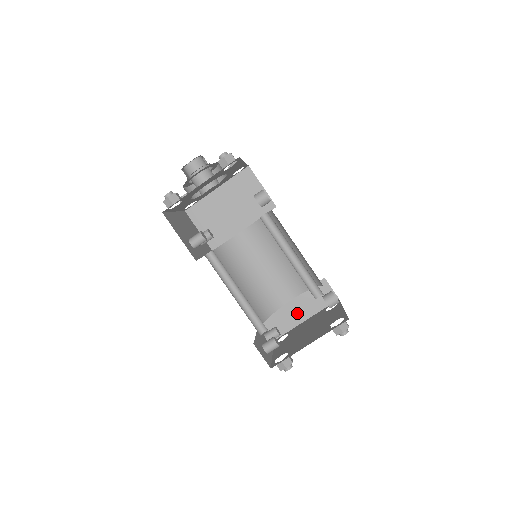
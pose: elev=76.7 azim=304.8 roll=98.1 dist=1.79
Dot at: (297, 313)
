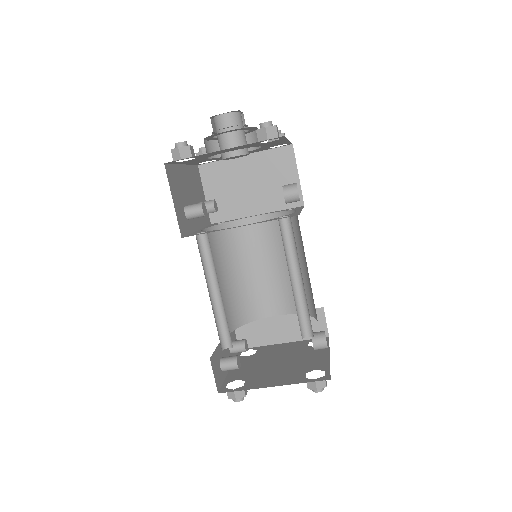
Dot at: (276, 331)
